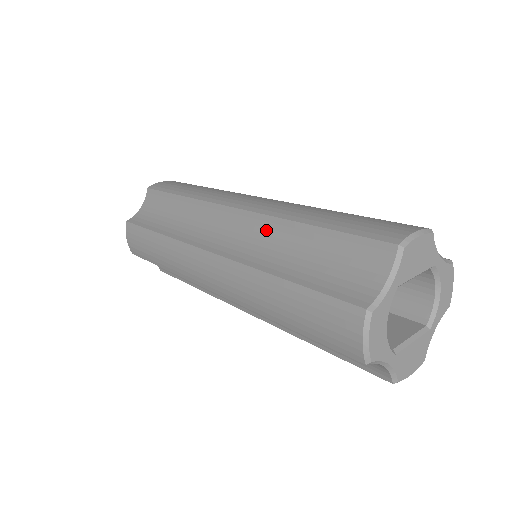
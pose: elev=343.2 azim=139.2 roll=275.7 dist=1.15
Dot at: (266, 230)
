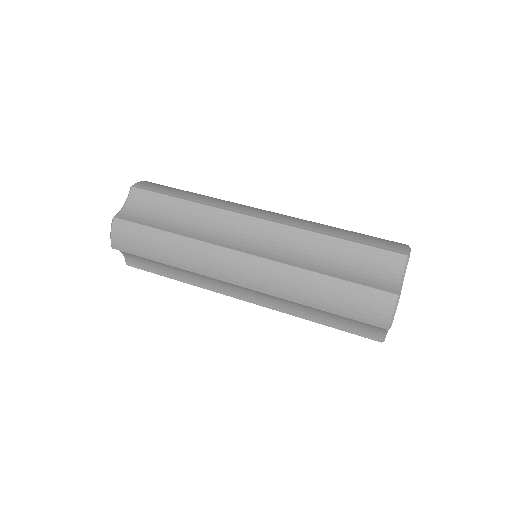
Dot at: (294, 238)
